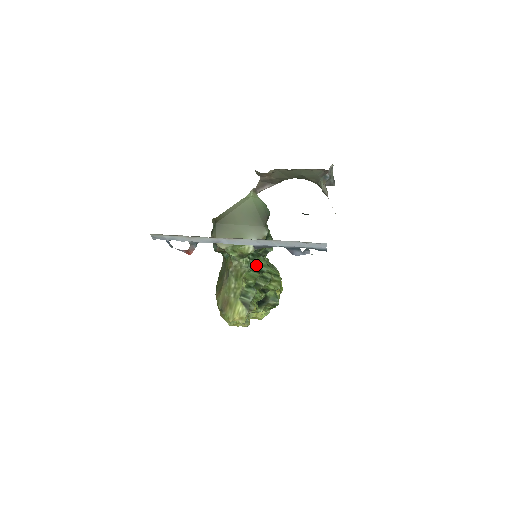
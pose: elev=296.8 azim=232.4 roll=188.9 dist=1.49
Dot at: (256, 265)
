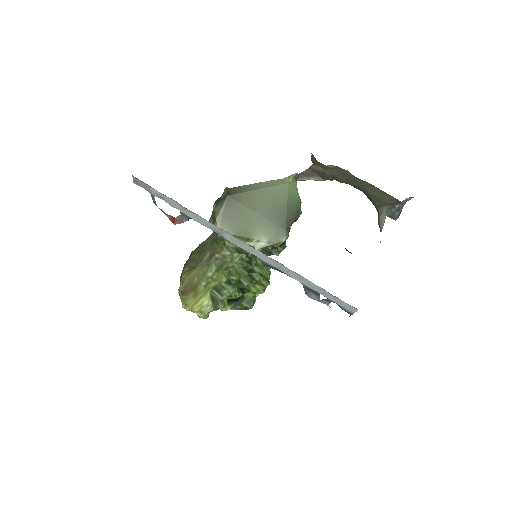
Dot at: (250, 265)
